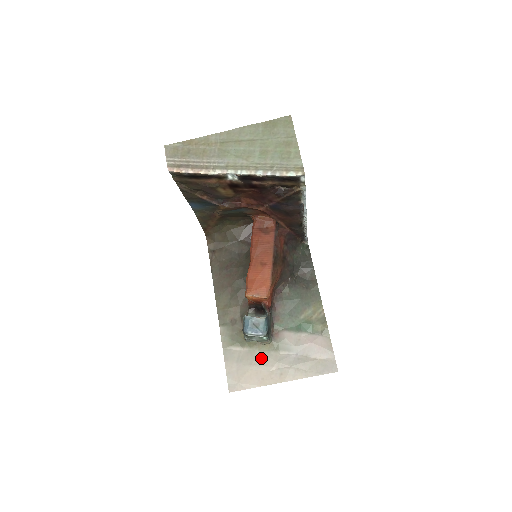
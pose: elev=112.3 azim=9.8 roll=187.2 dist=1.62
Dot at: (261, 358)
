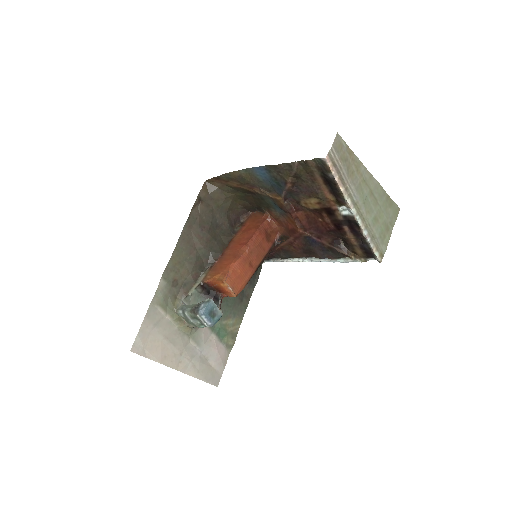
Dot at: (175, 336)
